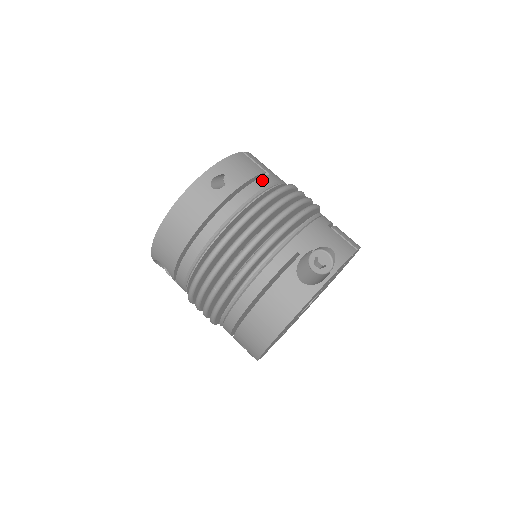
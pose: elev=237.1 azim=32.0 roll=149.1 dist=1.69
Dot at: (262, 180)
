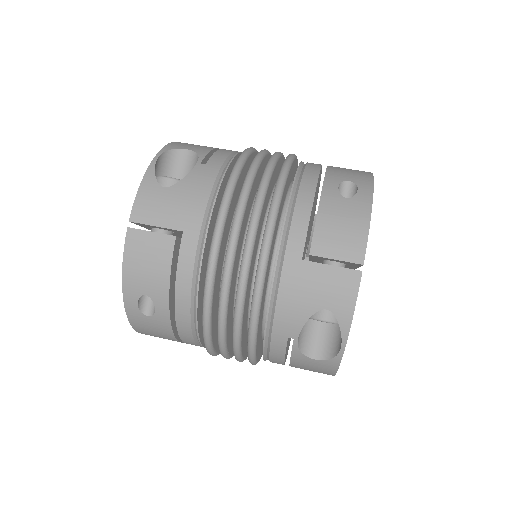
Dot at: (182, 266)
